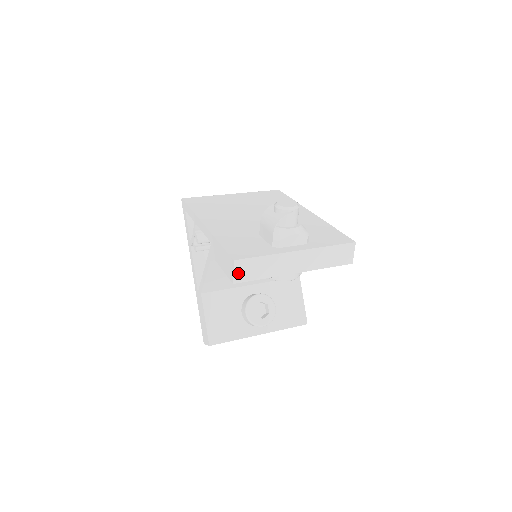
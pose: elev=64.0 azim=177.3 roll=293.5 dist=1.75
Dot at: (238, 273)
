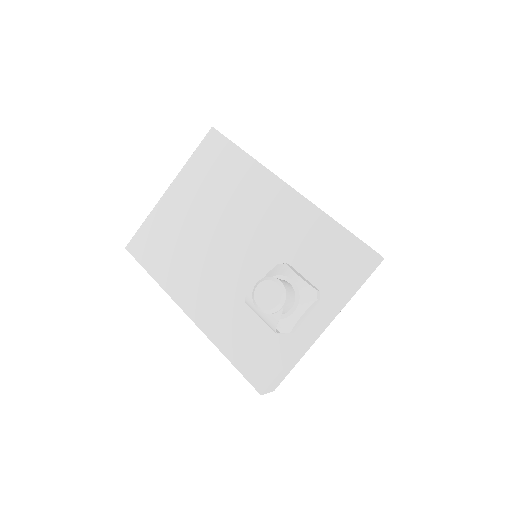
Dot at: (272, 388)
